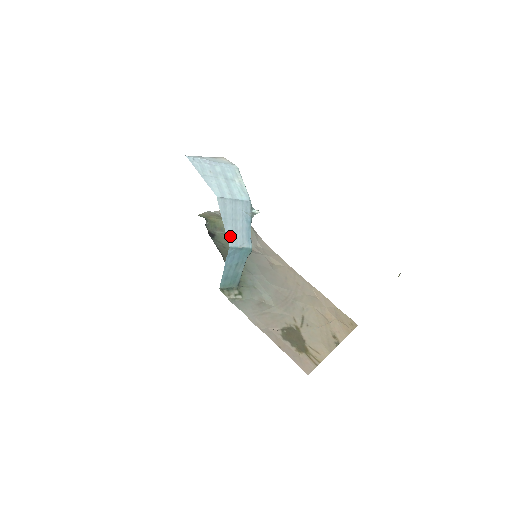
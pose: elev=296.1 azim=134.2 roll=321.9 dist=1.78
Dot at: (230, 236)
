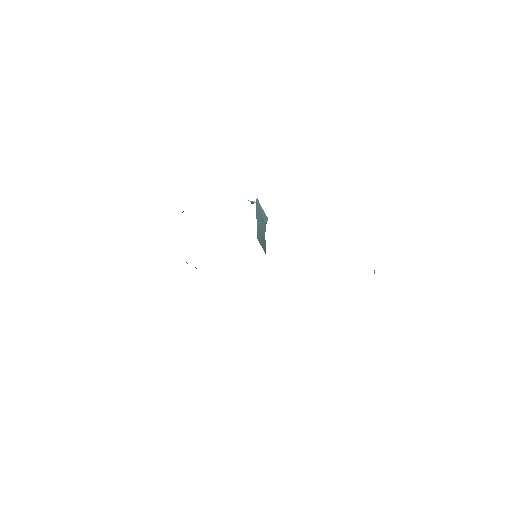
Dot at: occluded
